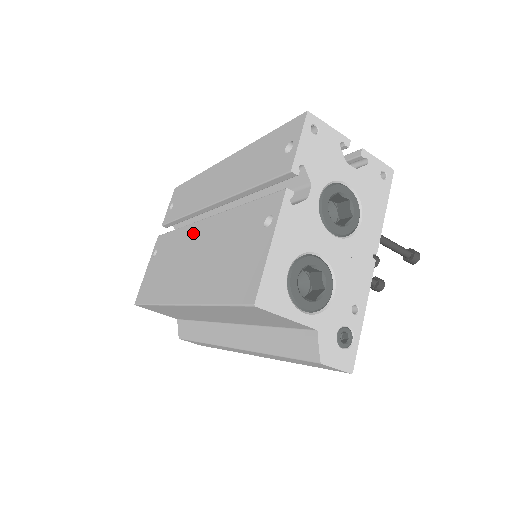
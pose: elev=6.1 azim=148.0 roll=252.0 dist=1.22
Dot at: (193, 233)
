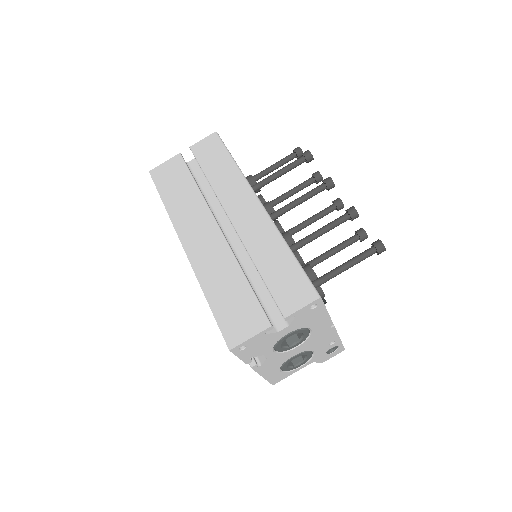
Dot at: occluded
